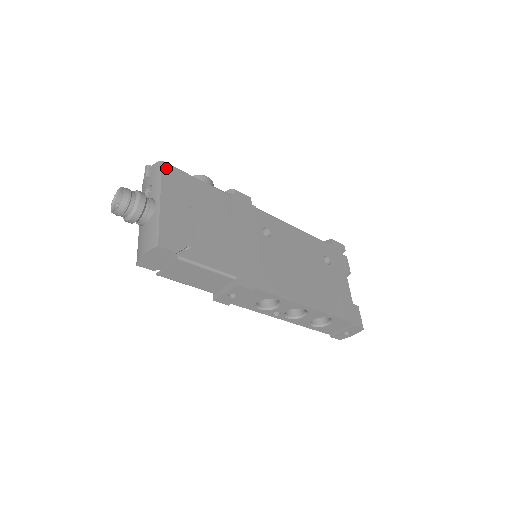
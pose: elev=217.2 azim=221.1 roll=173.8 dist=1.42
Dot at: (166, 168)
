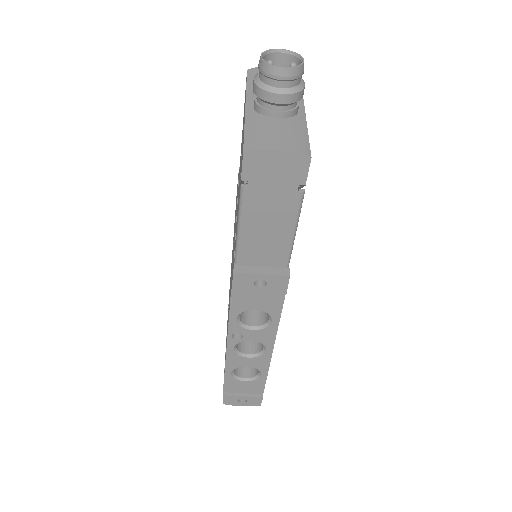
Dot at: occluded
